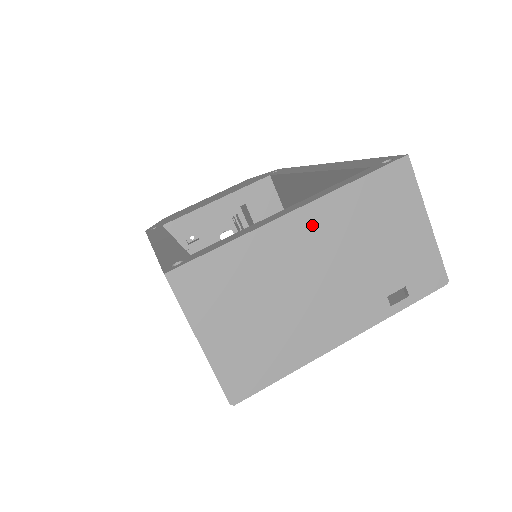
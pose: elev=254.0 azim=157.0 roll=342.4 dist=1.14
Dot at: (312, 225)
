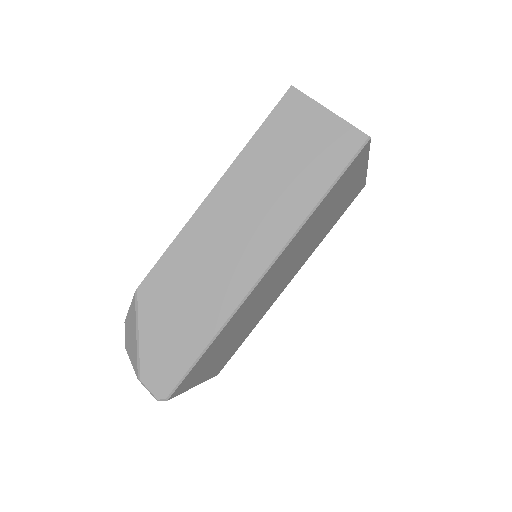
Dot at: occluded
